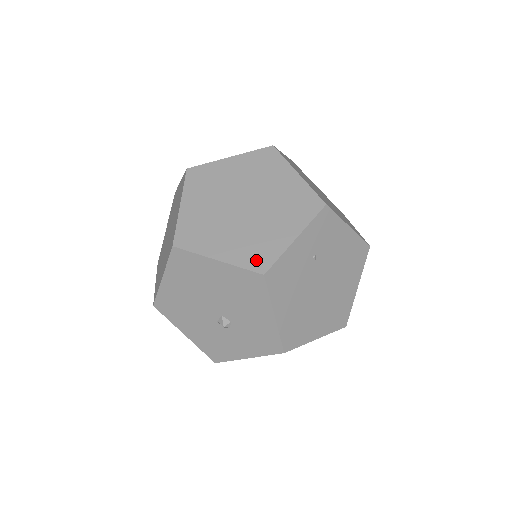
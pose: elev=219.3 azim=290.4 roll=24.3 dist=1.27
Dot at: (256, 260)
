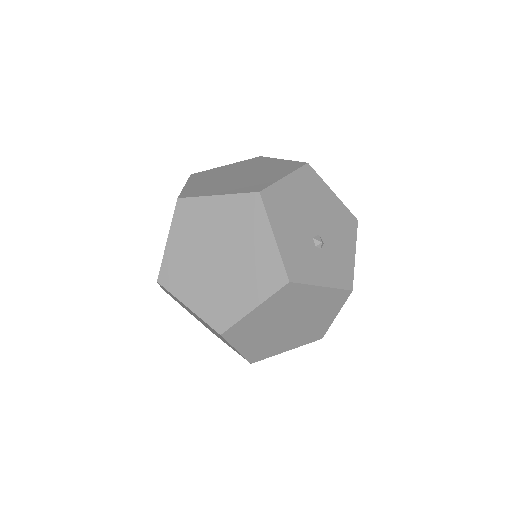
Dot at: occluded
